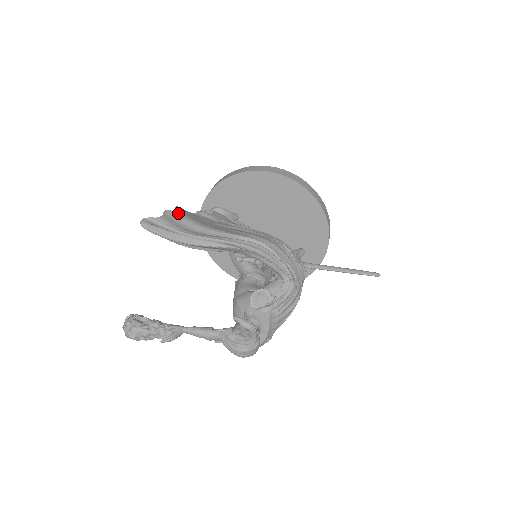
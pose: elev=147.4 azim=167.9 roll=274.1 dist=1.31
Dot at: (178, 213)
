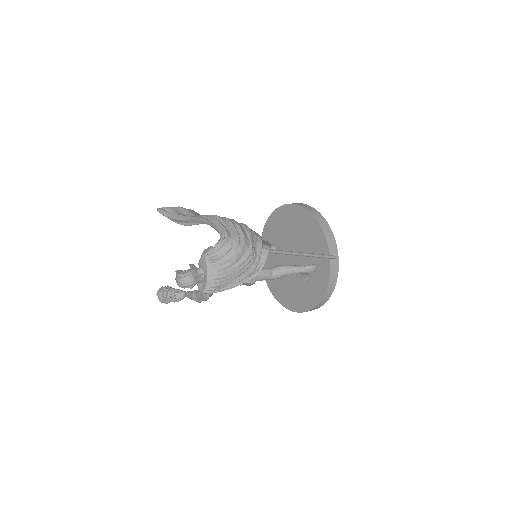
Dot at: (184, 208)
